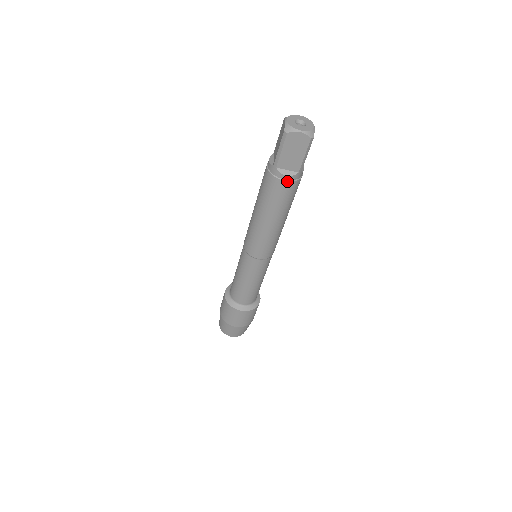
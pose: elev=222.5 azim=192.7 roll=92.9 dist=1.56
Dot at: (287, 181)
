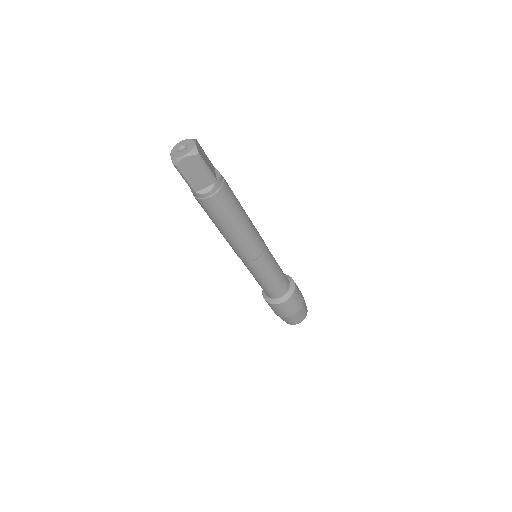
Dot at: (212, 196)
